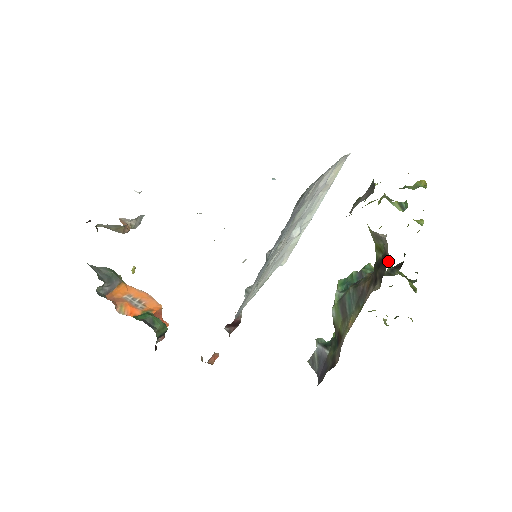
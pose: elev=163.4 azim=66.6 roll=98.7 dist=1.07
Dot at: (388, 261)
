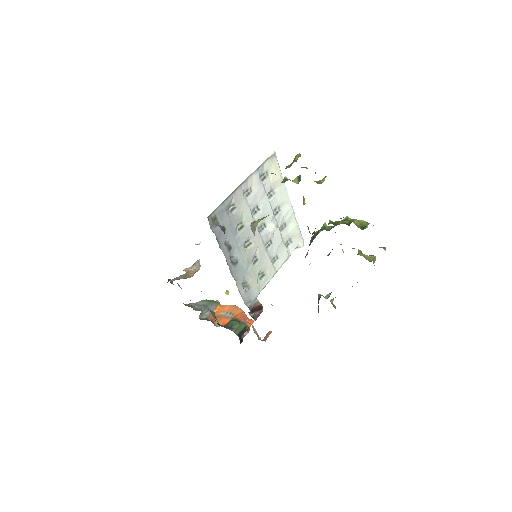
Dot at: occluded
